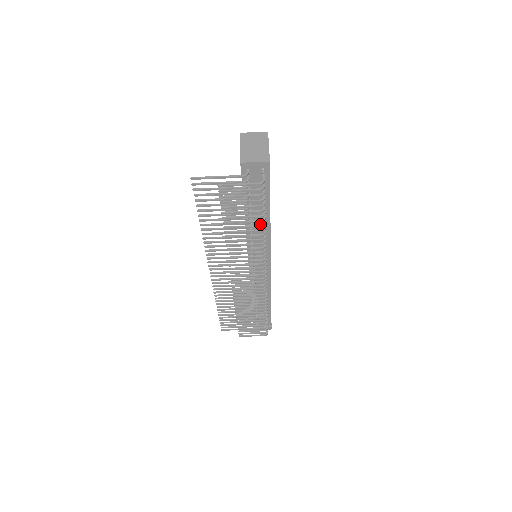
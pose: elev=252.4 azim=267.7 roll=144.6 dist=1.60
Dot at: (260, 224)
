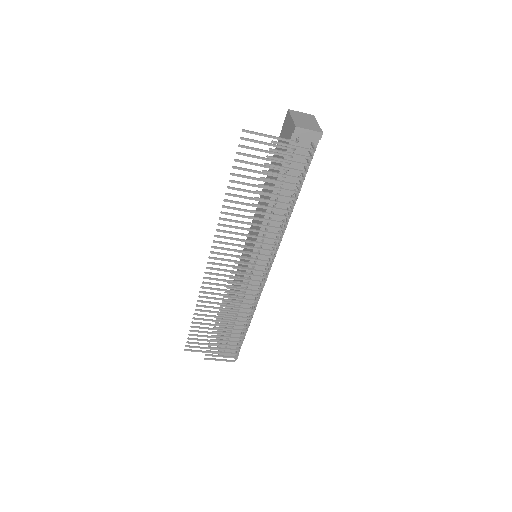
Dot at: occluded
